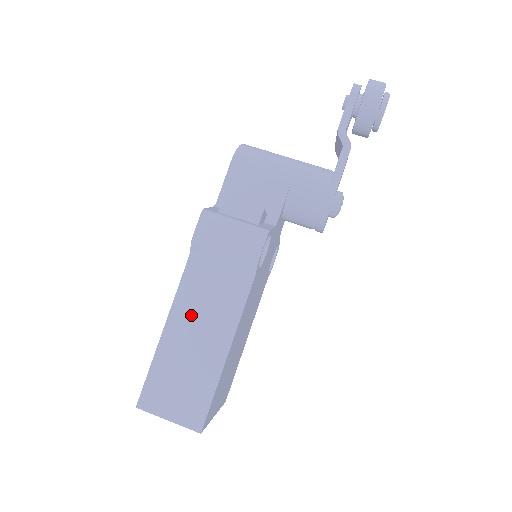
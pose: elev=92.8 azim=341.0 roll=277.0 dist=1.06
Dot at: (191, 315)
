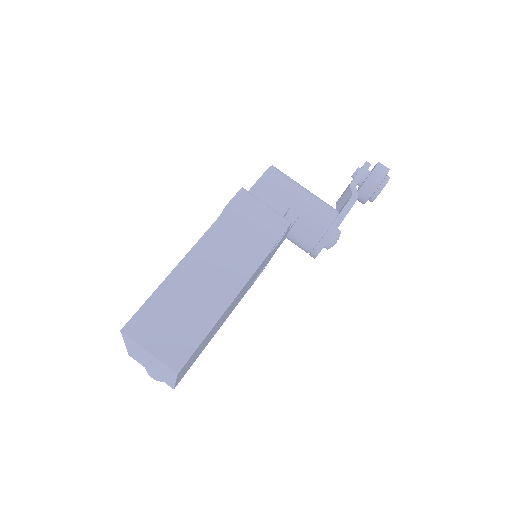
Dot at: (203, 266)
